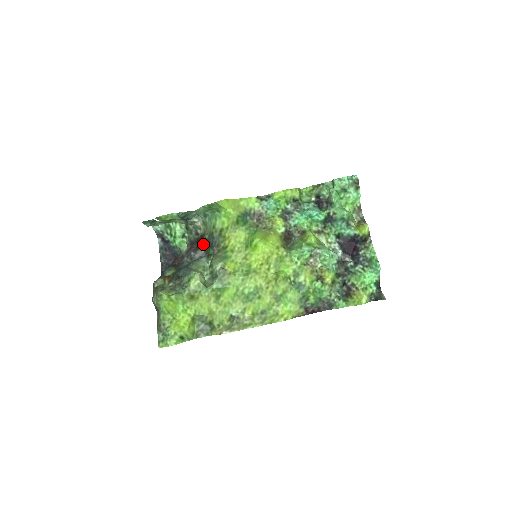
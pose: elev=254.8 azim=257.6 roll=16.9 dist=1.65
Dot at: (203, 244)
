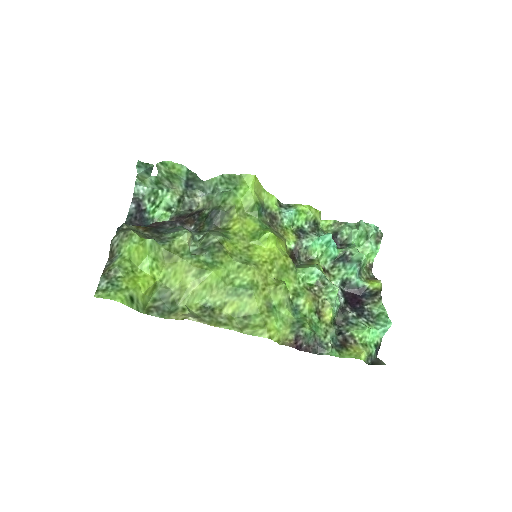
Dot at: (197, 219)
